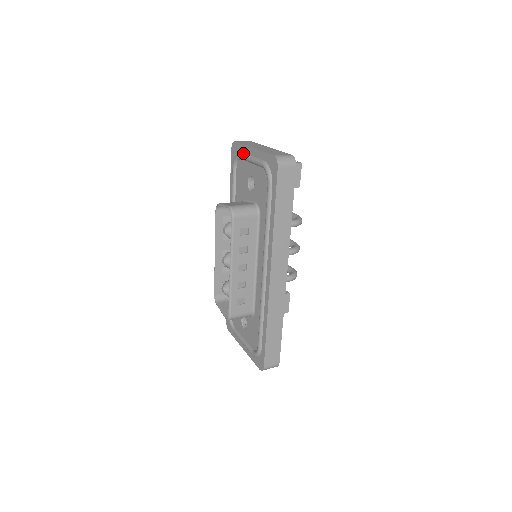
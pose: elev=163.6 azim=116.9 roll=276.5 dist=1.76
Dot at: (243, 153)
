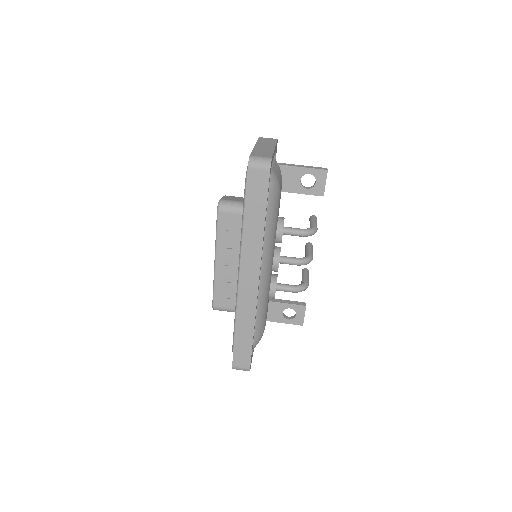
Dot at: occluded
